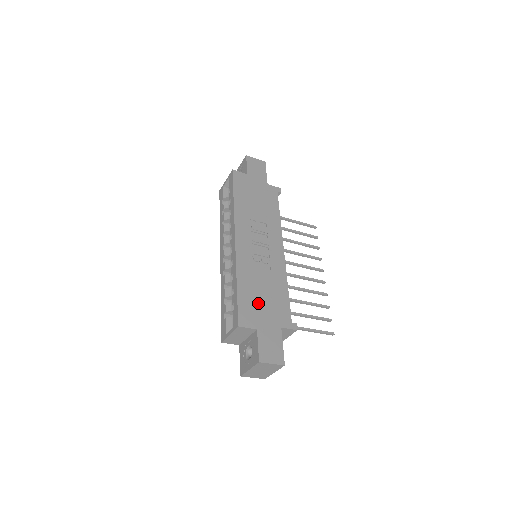
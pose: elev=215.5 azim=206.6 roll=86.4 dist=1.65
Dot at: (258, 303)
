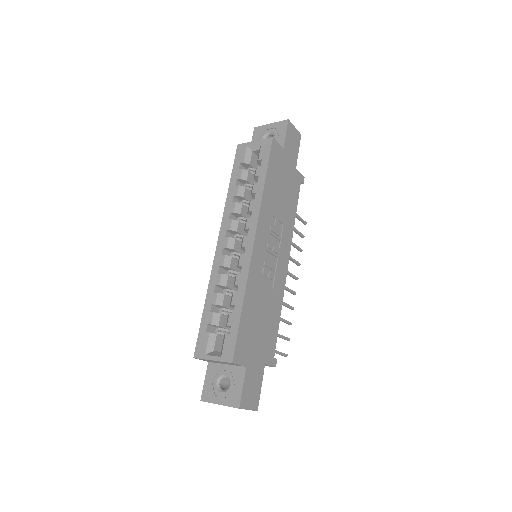
Dot at: (254, 332)
